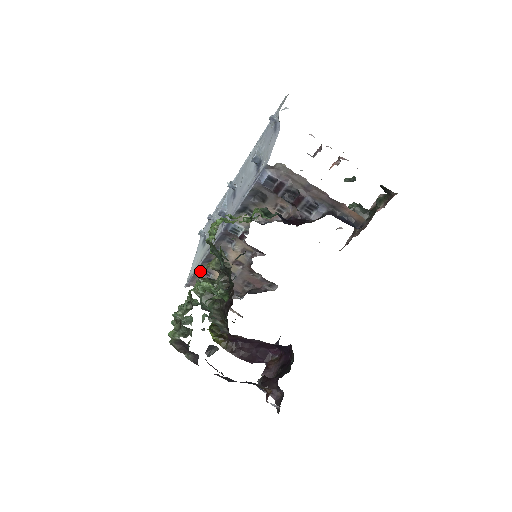
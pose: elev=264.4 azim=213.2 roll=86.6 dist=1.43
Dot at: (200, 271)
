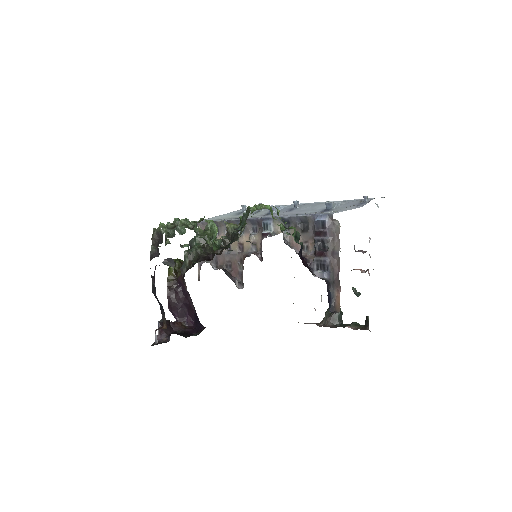
Dot at: occluded
